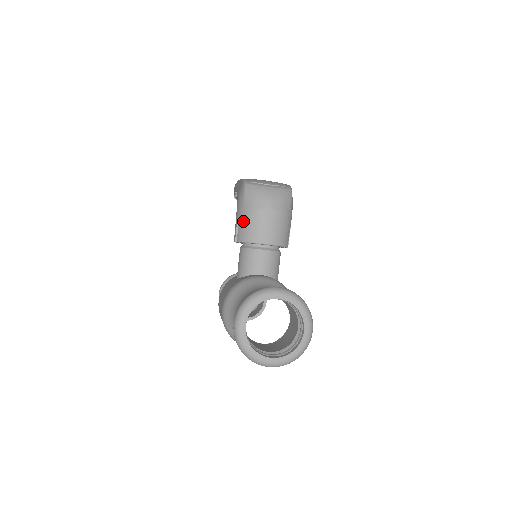
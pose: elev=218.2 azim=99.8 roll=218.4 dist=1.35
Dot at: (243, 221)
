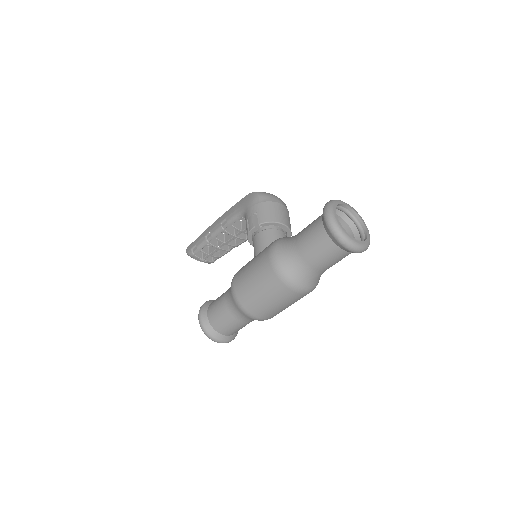
Dot at: (263, 210)
